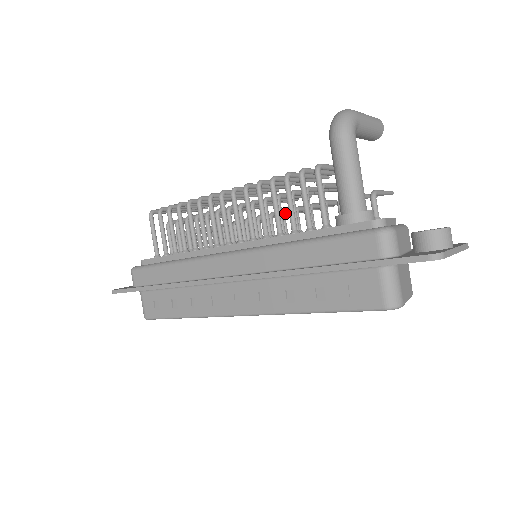
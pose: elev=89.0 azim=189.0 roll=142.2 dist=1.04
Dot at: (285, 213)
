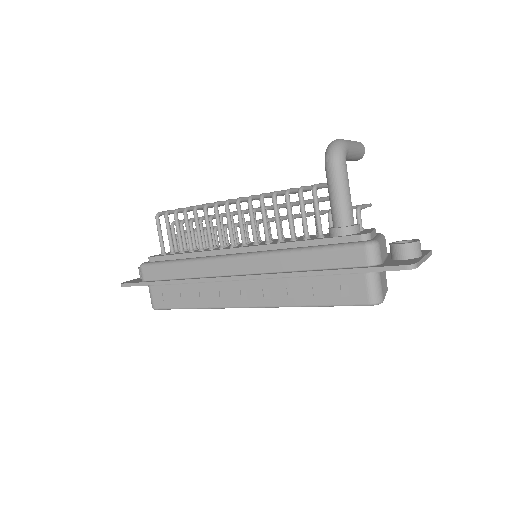
Dot at: (281, 220)
